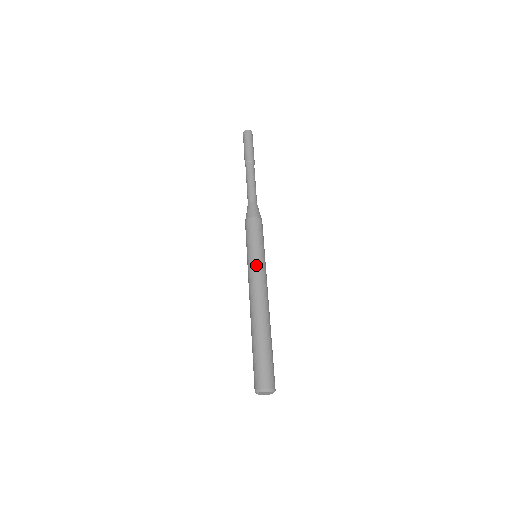
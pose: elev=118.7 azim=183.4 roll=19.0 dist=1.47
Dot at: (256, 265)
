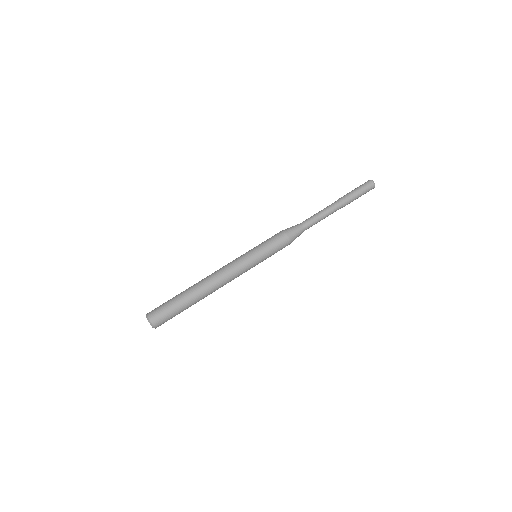
Dot at: (243, 257)
